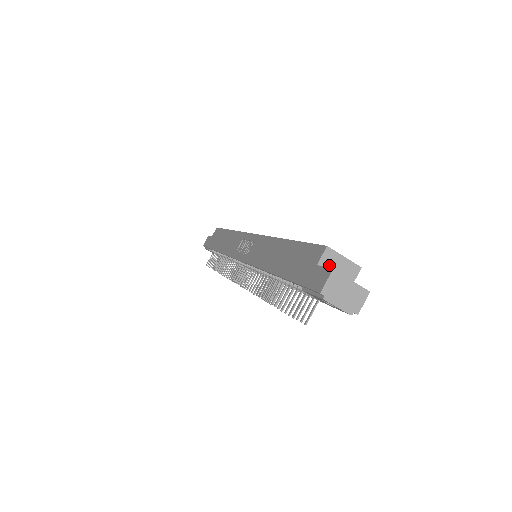
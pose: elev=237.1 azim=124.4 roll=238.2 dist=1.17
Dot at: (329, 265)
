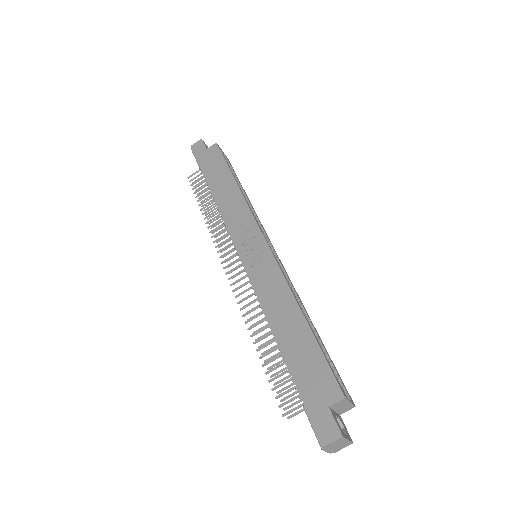
Dot at: (337, 406)
